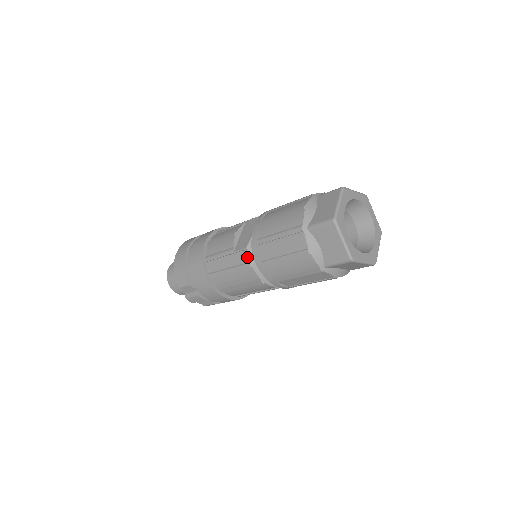
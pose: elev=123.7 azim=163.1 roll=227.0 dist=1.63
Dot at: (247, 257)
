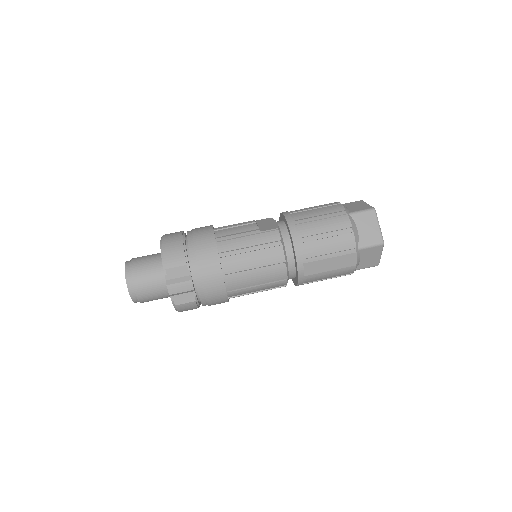
Dot at: (278, 236)
